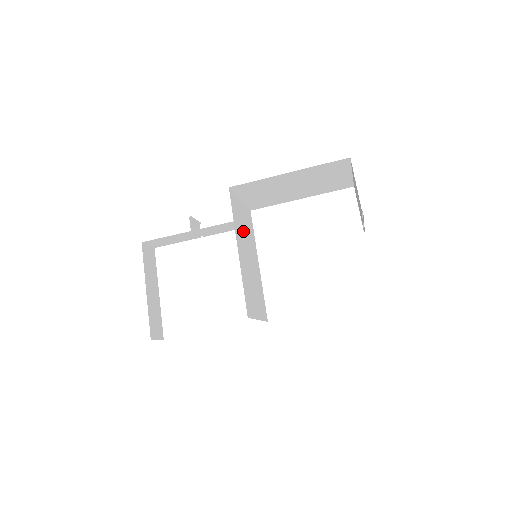
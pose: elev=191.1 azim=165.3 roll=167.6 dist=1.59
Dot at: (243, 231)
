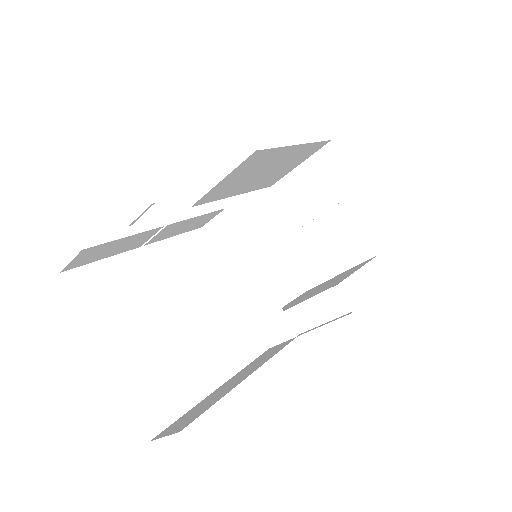
Dot at: occluded
